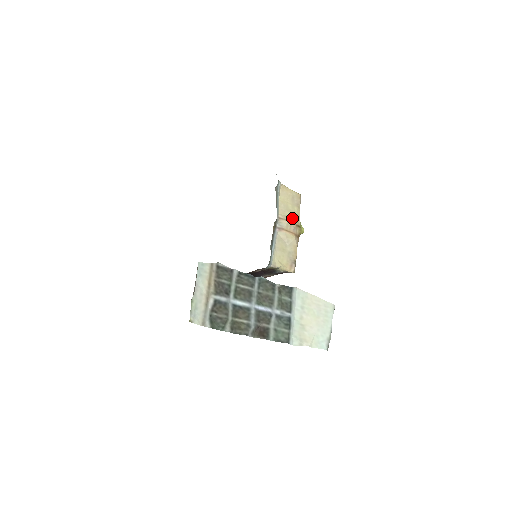
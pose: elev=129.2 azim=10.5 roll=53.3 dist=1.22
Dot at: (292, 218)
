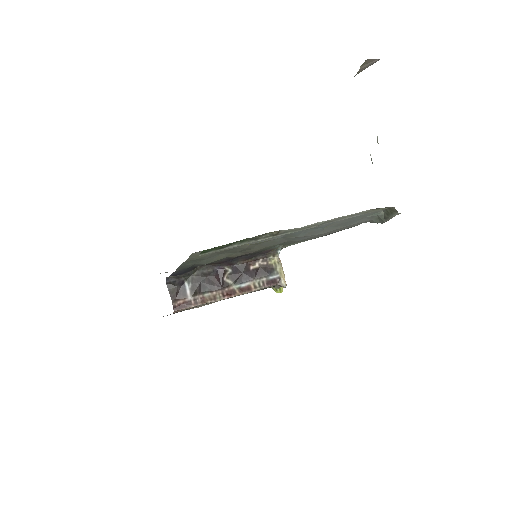
Dot at: occluded
